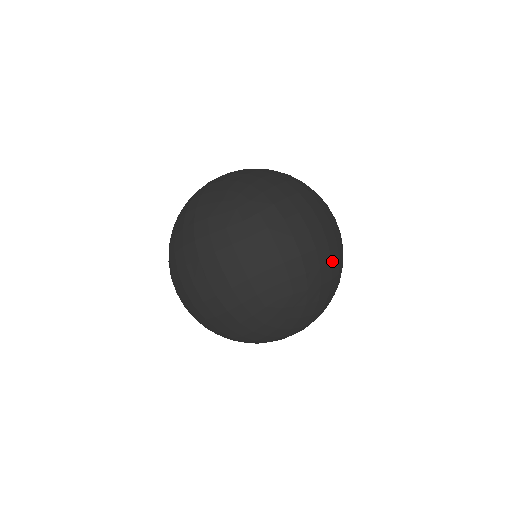
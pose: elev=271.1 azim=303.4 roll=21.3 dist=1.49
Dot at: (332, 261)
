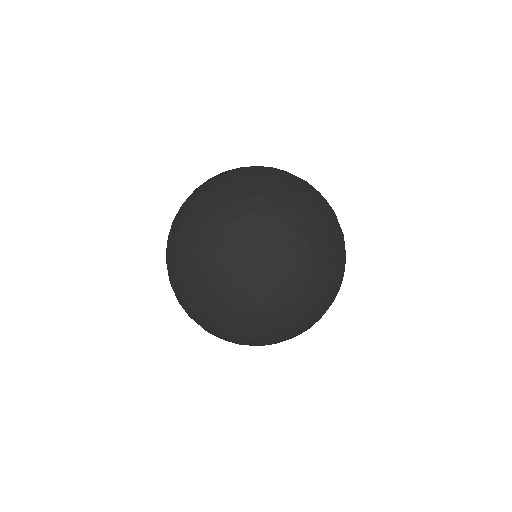
Dot at: (331, 224)
